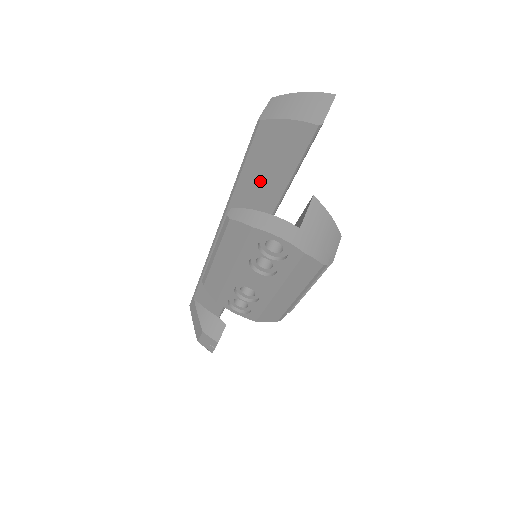
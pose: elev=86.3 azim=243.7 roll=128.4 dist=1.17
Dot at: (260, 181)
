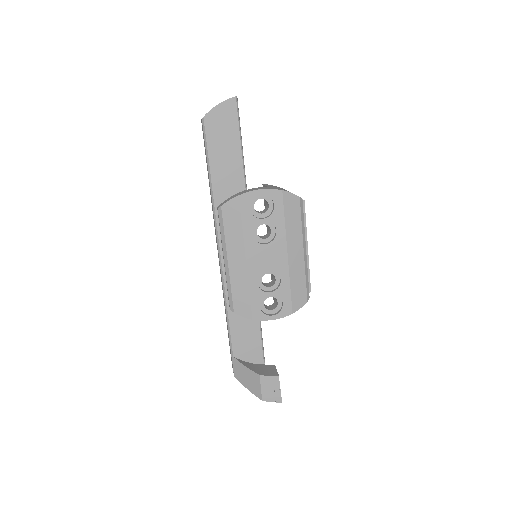
Dot at: (224, 165)
